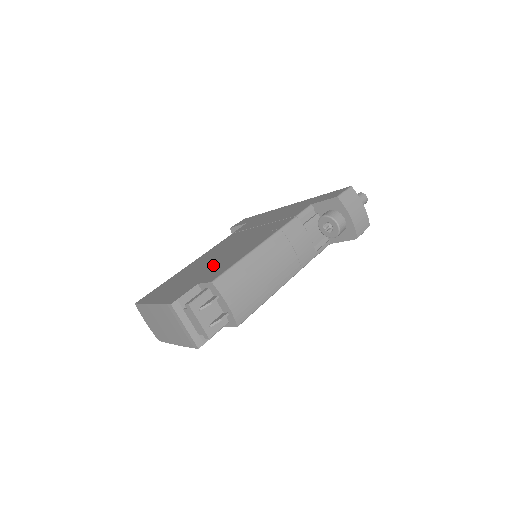
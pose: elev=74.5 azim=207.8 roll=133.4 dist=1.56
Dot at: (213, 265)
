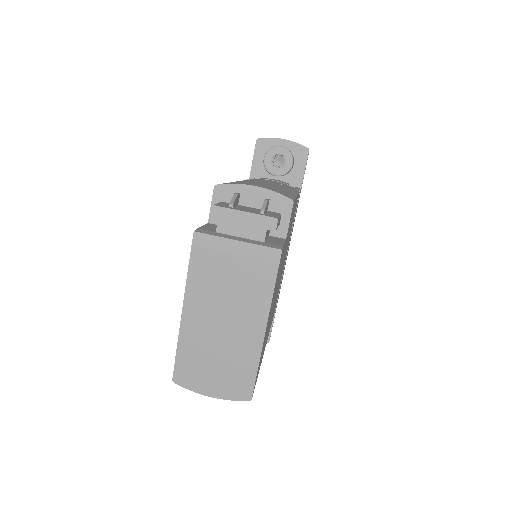
Dot at: occluded
